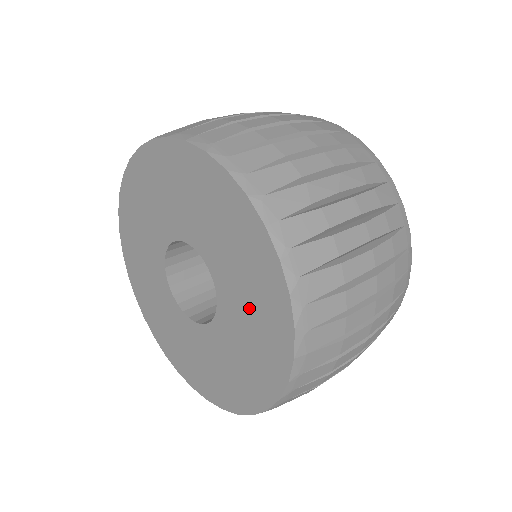
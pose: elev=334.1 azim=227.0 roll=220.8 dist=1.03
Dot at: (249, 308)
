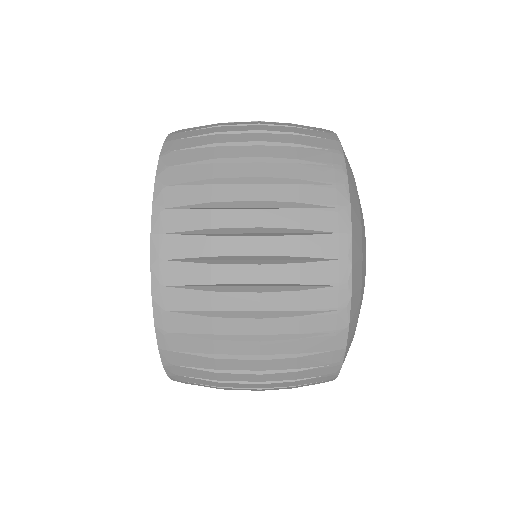
Dot at: occluded
